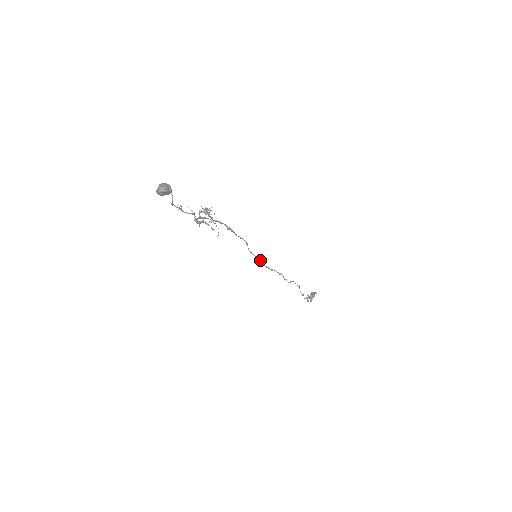
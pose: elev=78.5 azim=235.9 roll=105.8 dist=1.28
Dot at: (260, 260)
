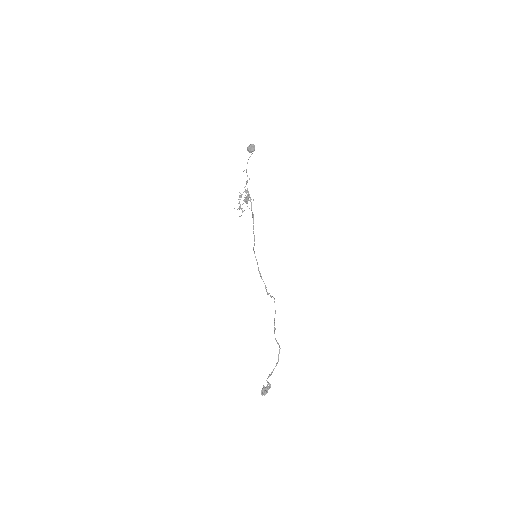
Dot at: (257, 262)
